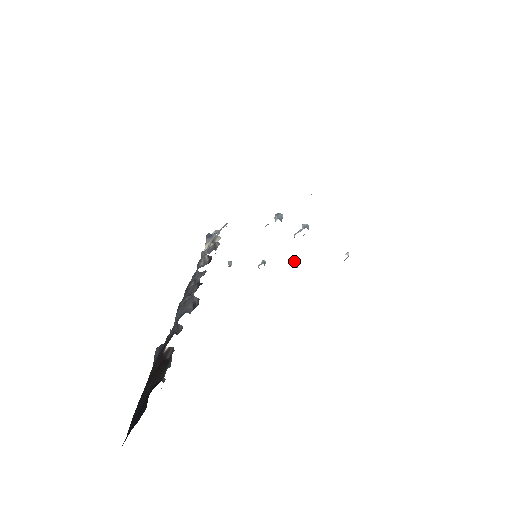
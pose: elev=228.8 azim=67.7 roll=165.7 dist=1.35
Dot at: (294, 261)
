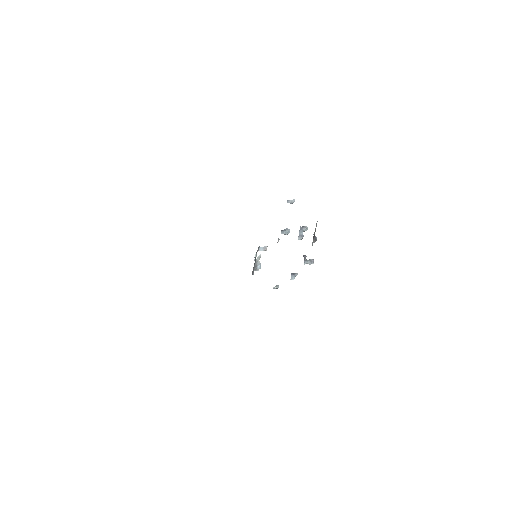
Dot at: (308, 260)
